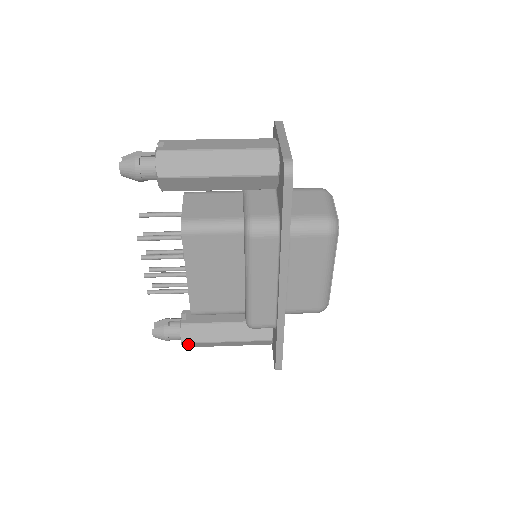
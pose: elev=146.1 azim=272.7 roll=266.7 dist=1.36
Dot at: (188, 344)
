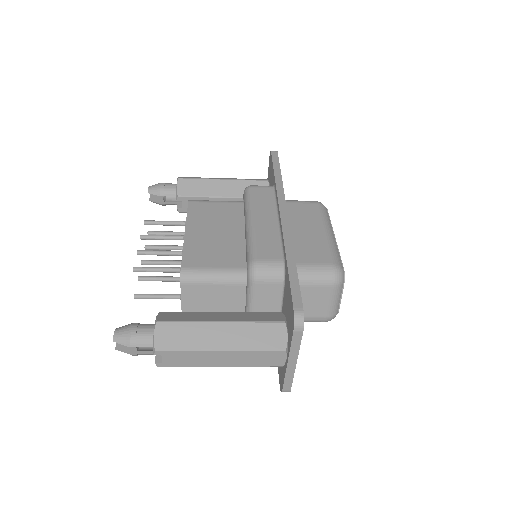
Dot at: (164, 328)
